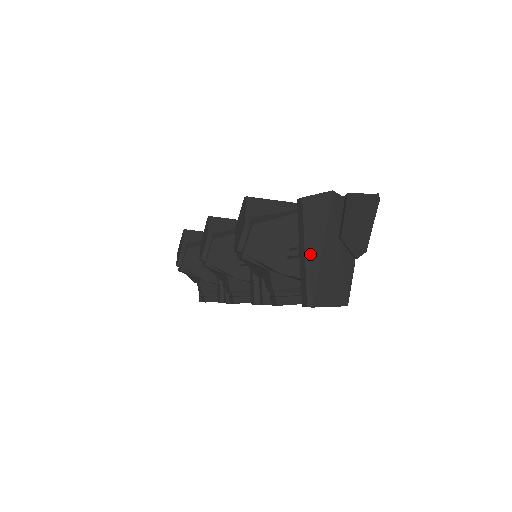
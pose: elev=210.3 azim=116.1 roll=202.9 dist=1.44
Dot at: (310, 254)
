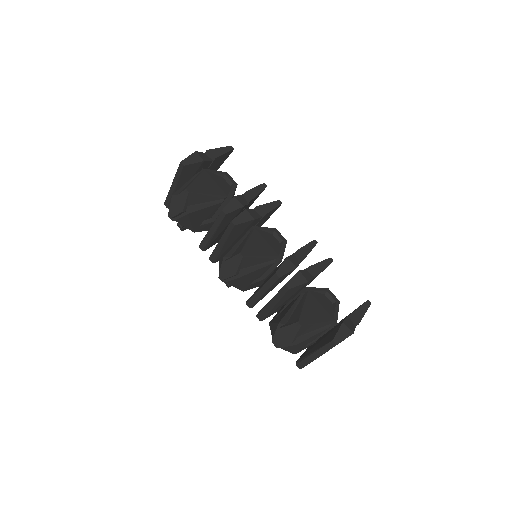
Dot at: occluded
